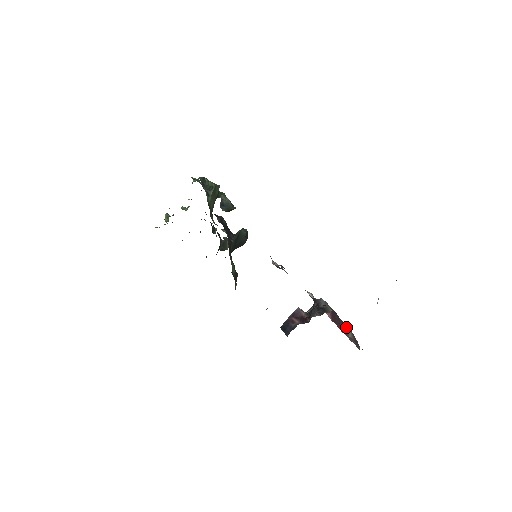
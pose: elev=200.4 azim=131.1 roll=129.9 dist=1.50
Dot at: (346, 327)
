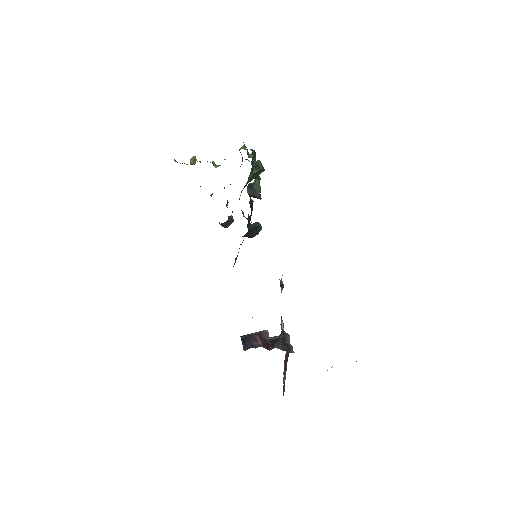
Dot at: (286, 370)
